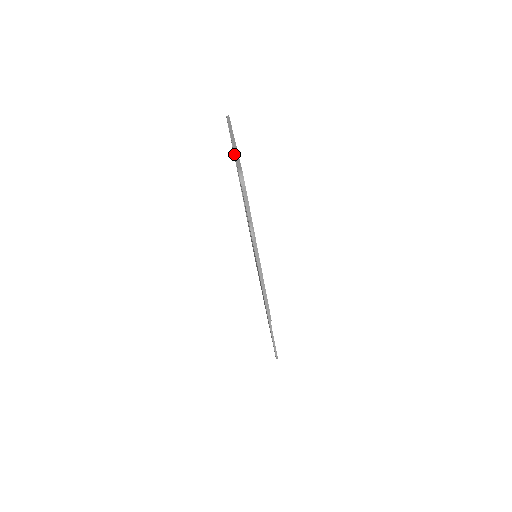
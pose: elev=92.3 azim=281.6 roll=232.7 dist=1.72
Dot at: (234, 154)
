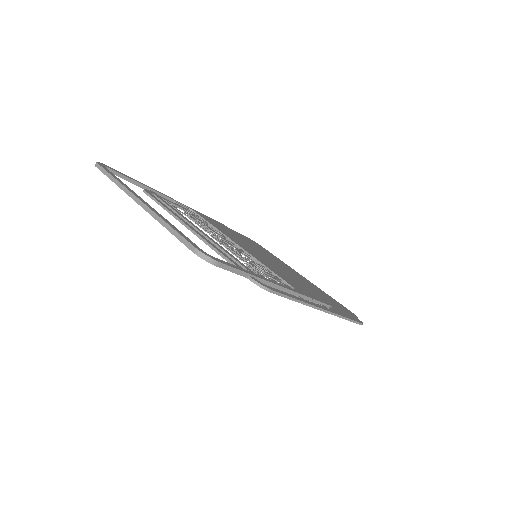
Dot at: (138, 186)
